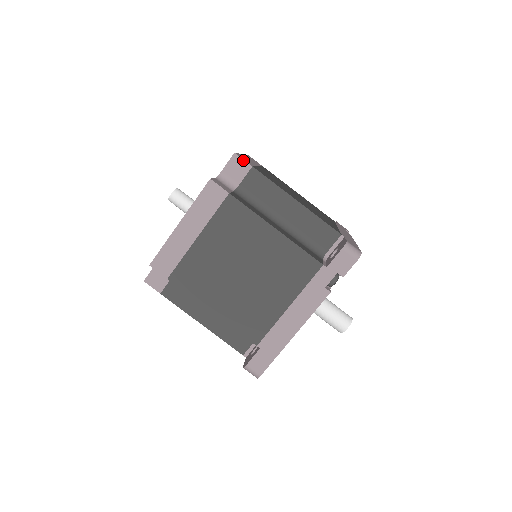
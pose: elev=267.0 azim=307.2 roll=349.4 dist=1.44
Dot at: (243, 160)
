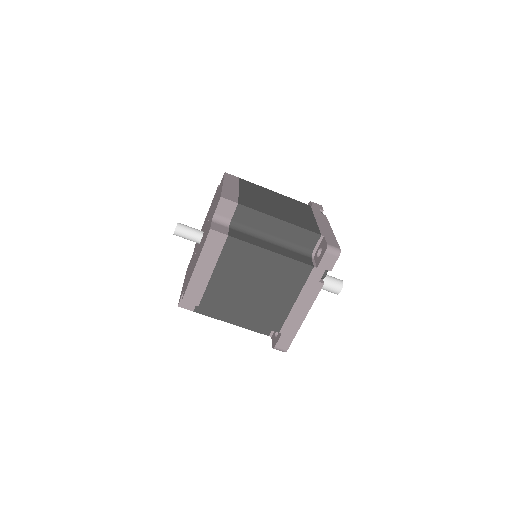
Dot at: (229, 201)
